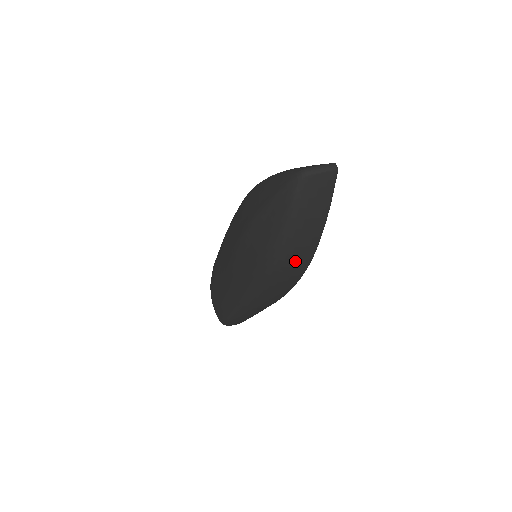
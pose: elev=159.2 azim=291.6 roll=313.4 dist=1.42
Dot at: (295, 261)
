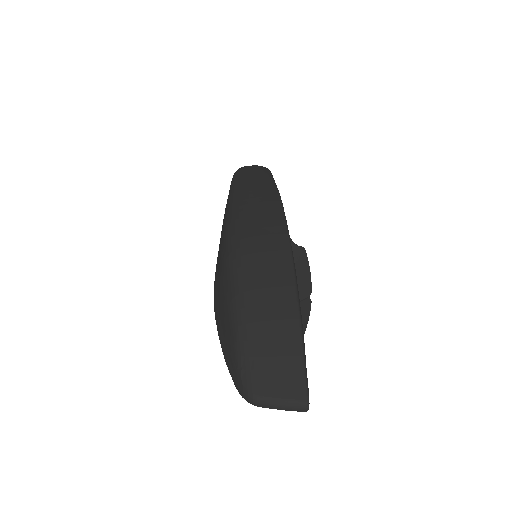
Dot at: occluded
